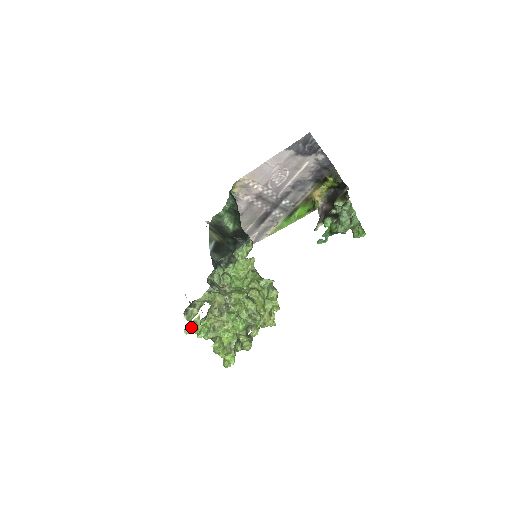
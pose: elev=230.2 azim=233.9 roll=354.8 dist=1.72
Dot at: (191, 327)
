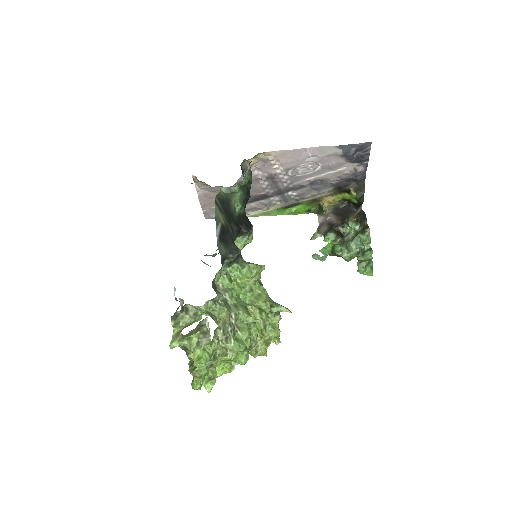
Dot at: (182, 343)
